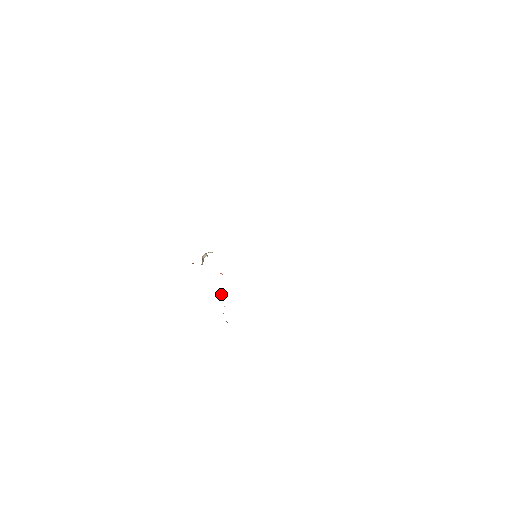
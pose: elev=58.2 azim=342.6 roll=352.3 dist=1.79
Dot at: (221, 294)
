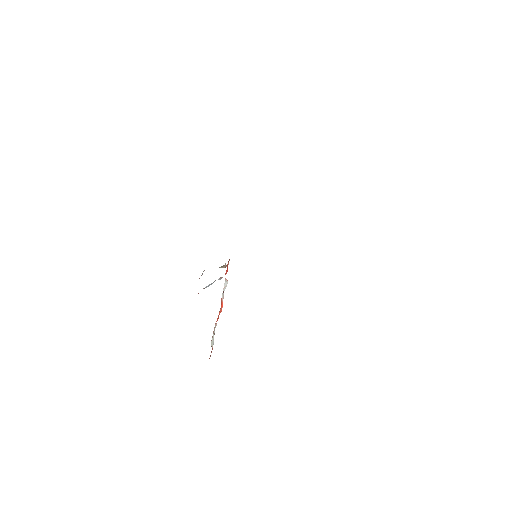
Dot at: occluded
